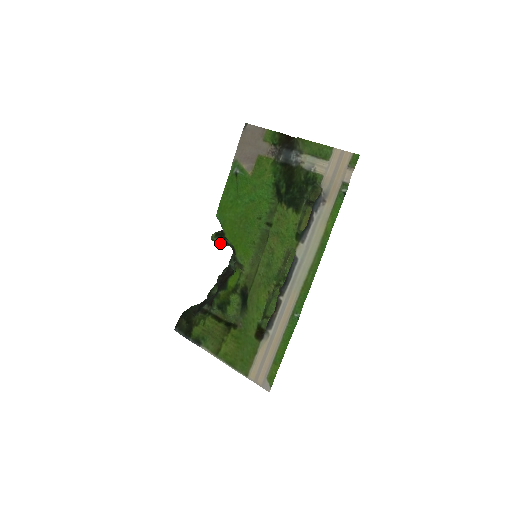
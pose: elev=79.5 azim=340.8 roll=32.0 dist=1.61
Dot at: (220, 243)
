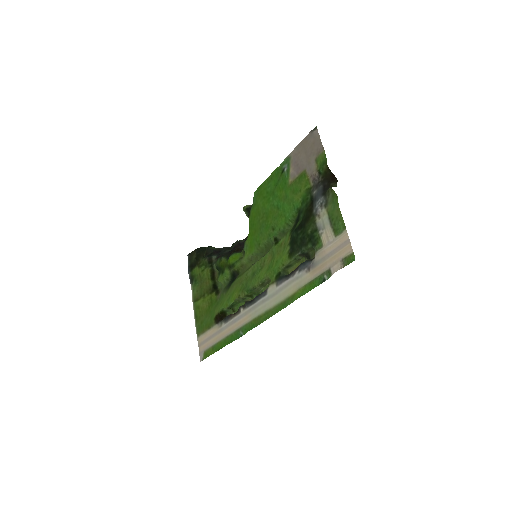
Dot at: (248, 217)
